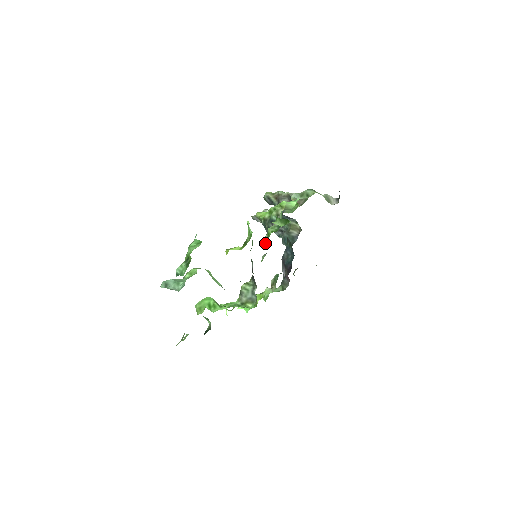
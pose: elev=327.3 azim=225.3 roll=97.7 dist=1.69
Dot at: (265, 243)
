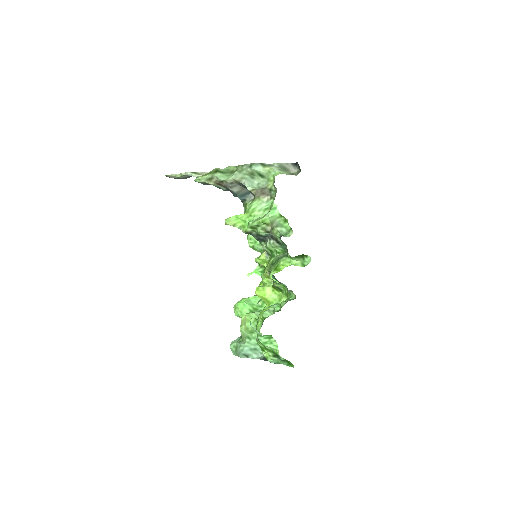
Dot at: occluded
